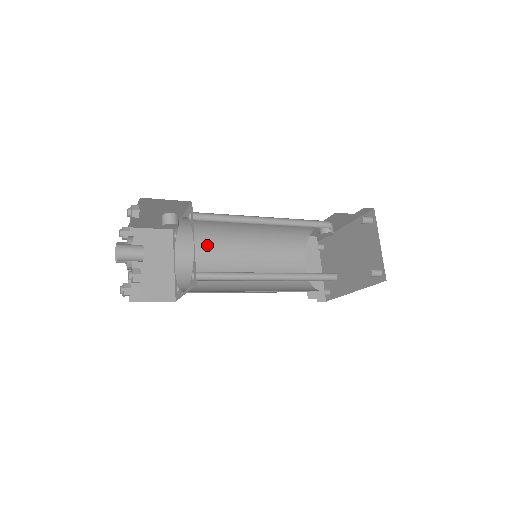
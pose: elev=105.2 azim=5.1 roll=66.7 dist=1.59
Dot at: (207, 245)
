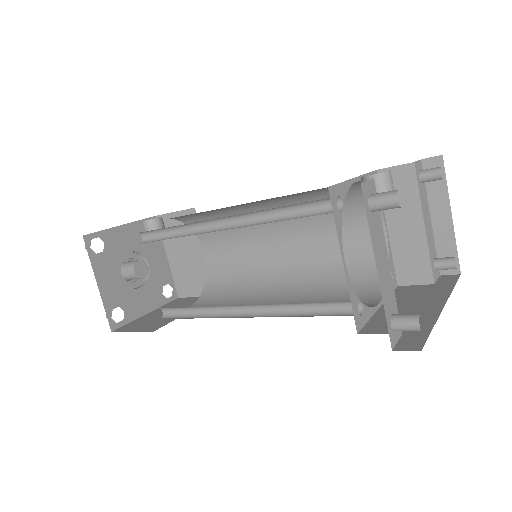
Dot at: occluded
